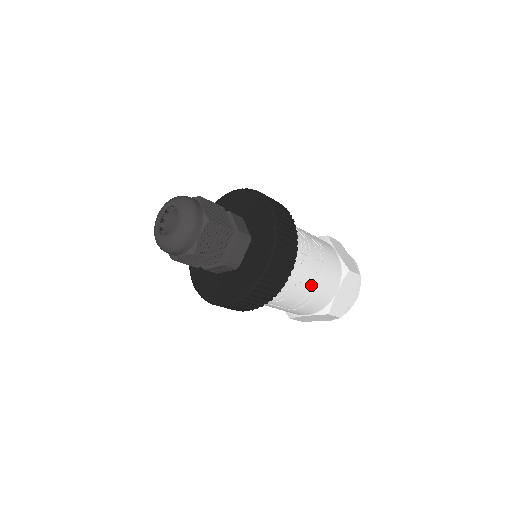
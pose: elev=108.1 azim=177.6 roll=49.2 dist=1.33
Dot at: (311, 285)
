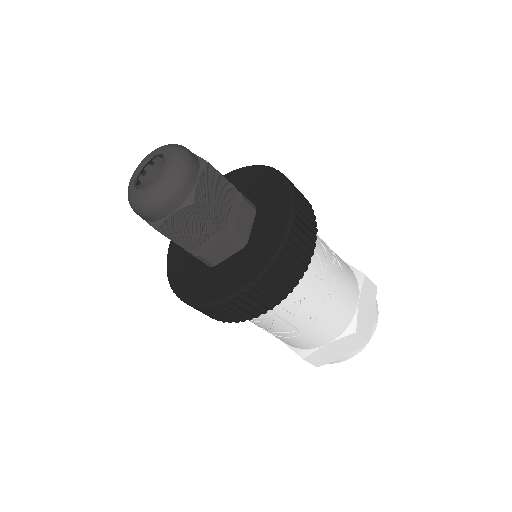
Dot at: (296, 326)
